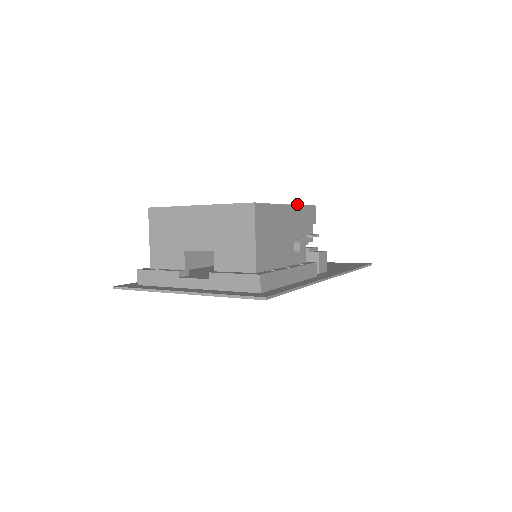
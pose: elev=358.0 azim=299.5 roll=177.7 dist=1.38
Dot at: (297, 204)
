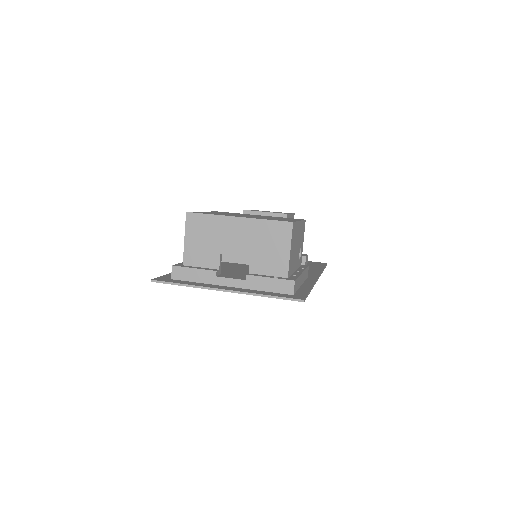
Dot at: occluded
